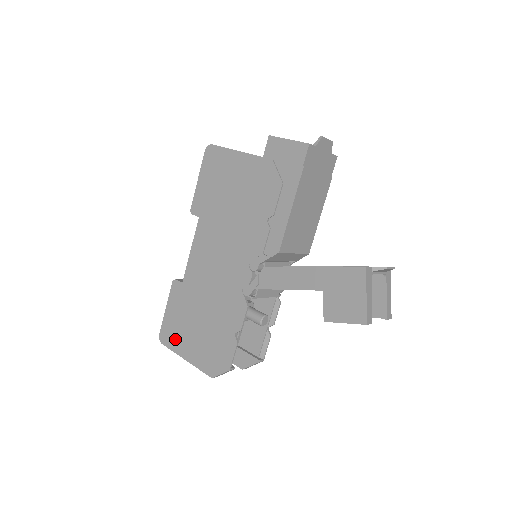
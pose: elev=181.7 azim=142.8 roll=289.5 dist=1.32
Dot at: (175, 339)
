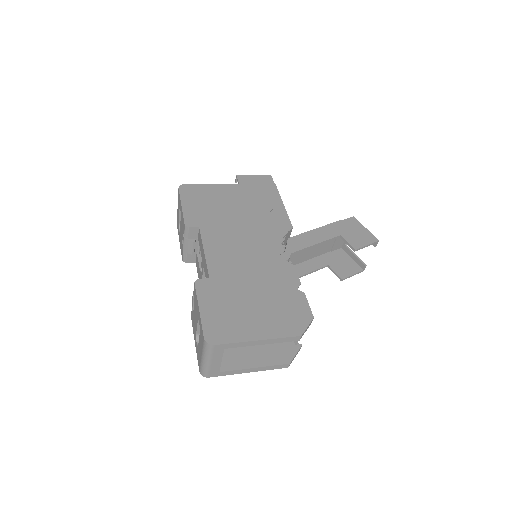
Dot at: (231, 329)
